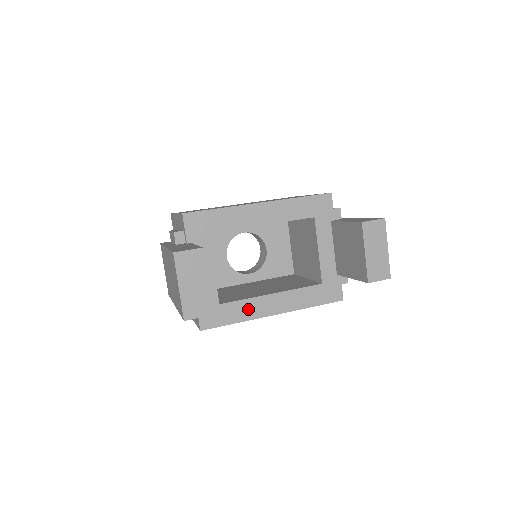
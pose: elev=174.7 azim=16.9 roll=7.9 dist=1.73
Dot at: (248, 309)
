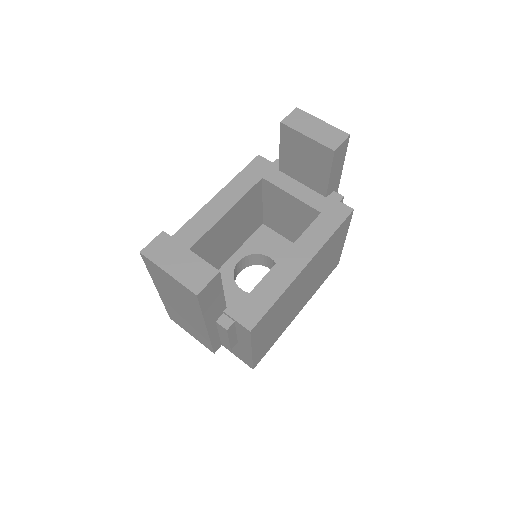
Dot at: (276, 280)
